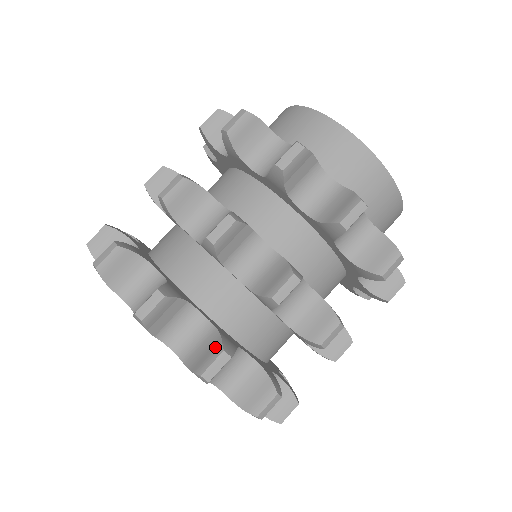
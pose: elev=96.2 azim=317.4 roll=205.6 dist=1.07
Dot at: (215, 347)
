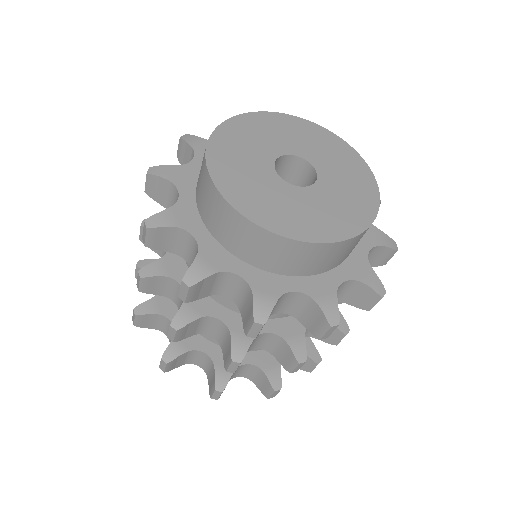
Dot at: (213, 383)
